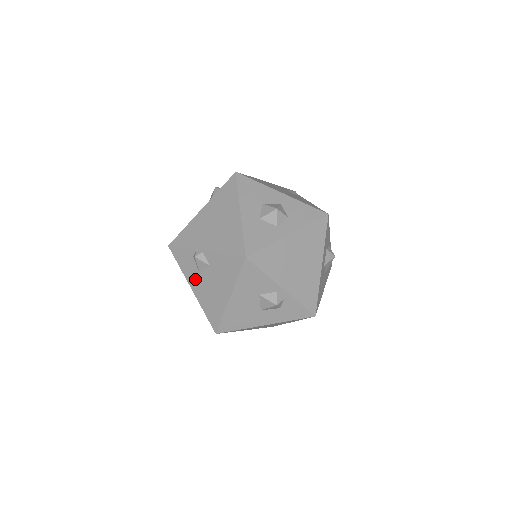
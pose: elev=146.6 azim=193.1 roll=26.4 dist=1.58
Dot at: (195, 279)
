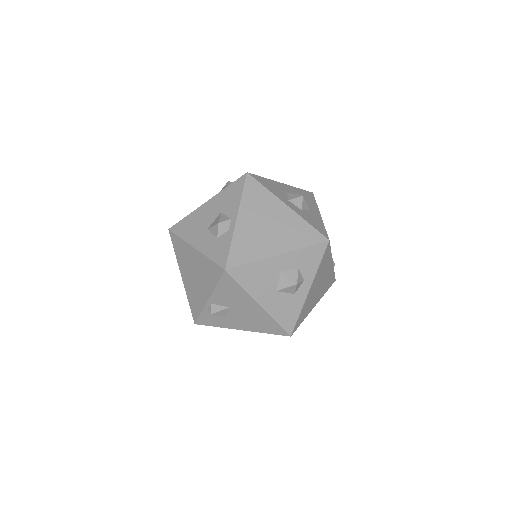
Dot at: occluded
